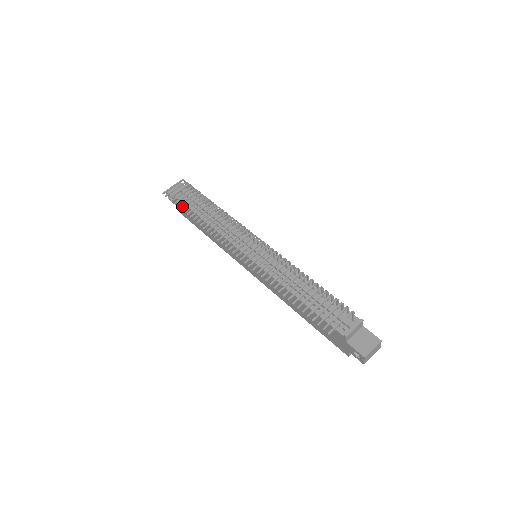
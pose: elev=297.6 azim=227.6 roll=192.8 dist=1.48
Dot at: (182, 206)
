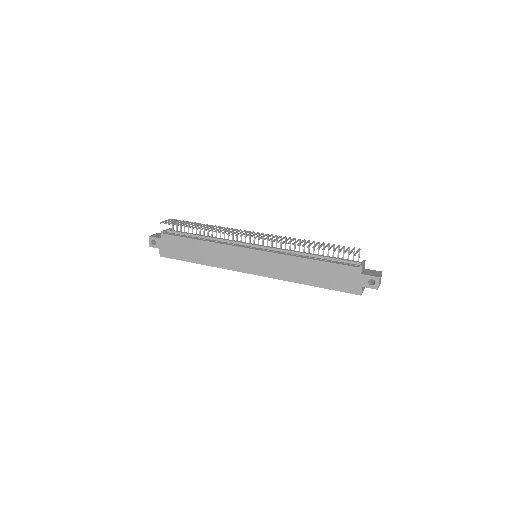
Dot at: occluded
